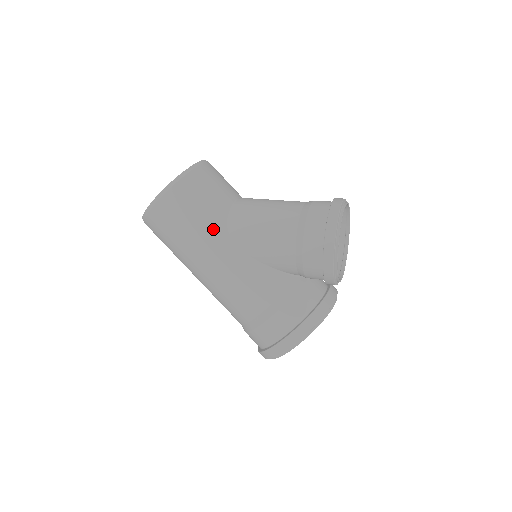
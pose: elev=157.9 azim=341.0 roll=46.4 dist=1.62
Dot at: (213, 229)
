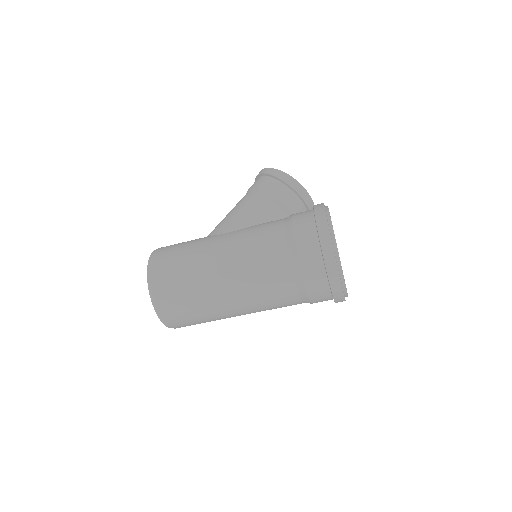
Dot at: (202, 240)
